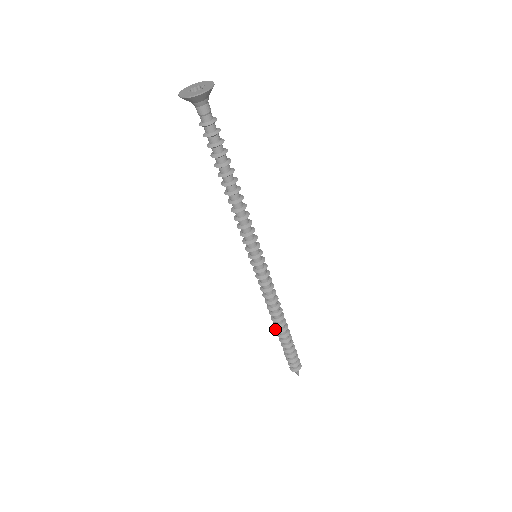
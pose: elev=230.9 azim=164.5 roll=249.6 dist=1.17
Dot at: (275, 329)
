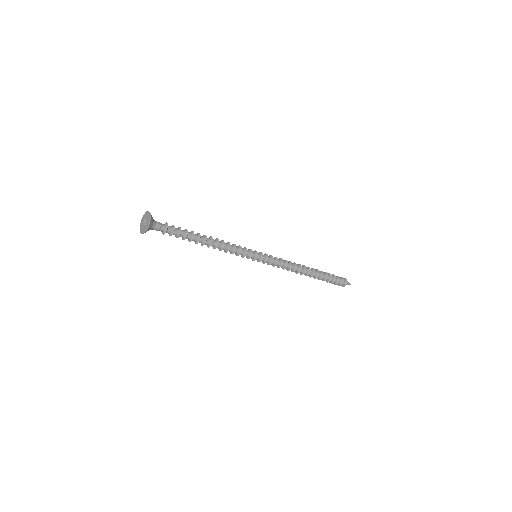
Dot at: occluded
